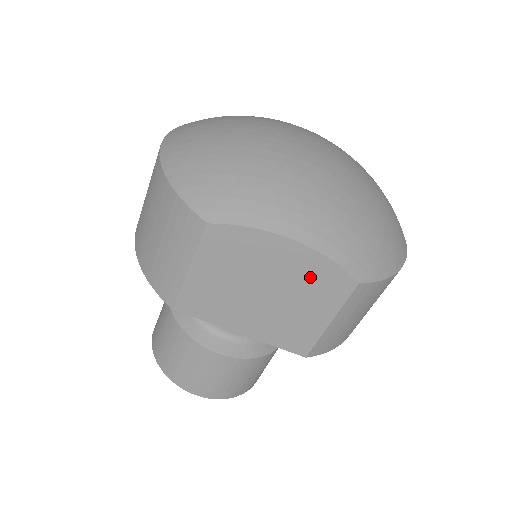
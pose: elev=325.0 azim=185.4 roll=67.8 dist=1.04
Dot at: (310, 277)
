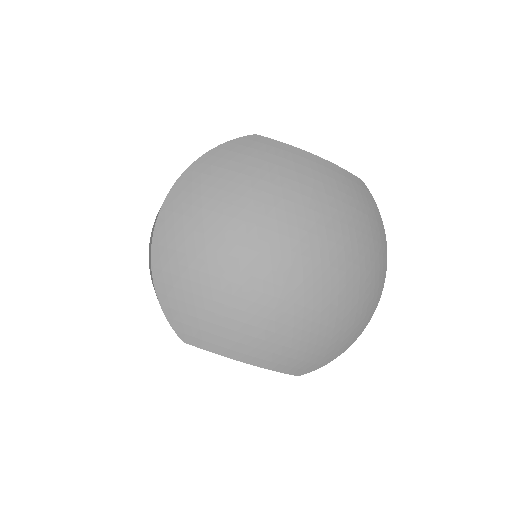
Dot at: occluded
